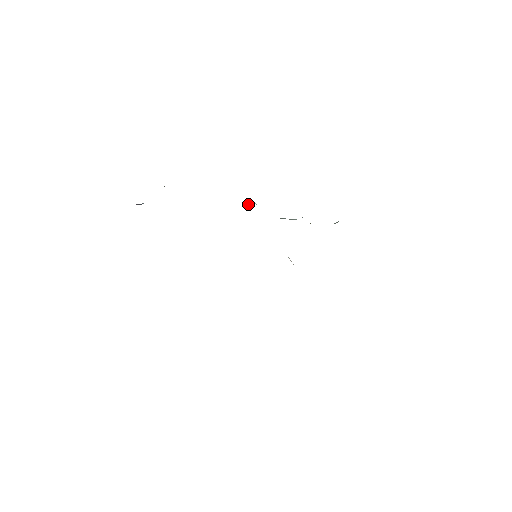
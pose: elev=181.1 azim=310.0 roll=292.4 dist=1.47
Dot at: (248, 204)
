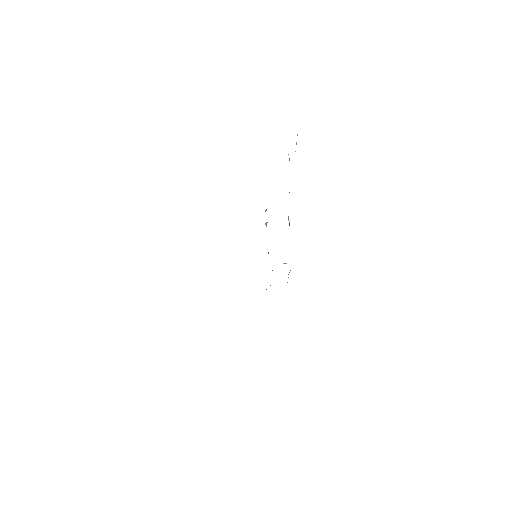
Dot at: occluded
